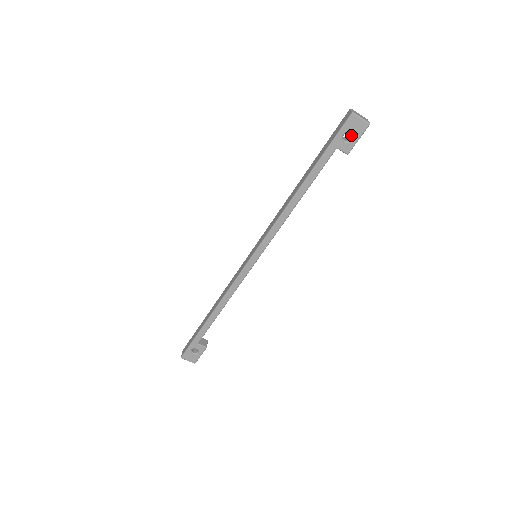
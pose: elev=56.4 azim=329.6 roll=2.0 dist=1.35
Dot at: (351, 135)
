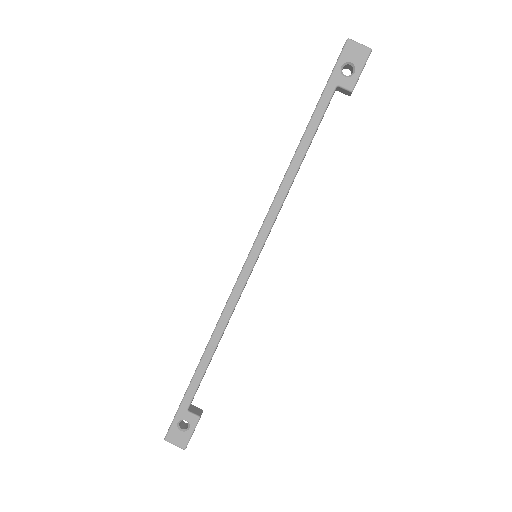
Dot at: (352, 70)
